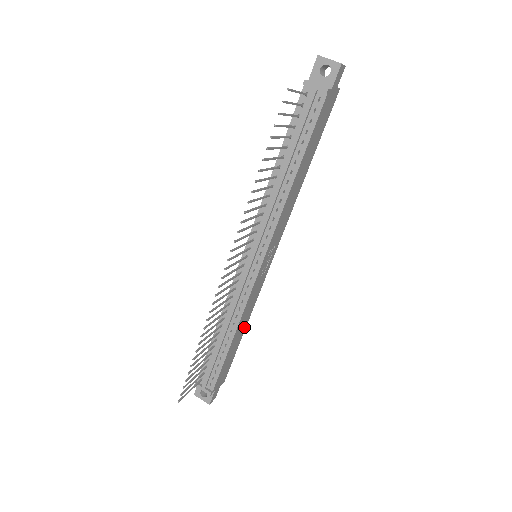
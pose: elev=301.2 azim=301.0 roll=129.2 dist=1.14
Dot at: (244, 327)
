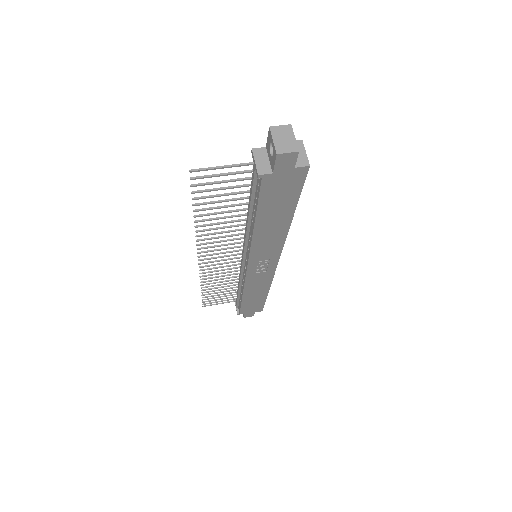
Dot at: (264, 292)
